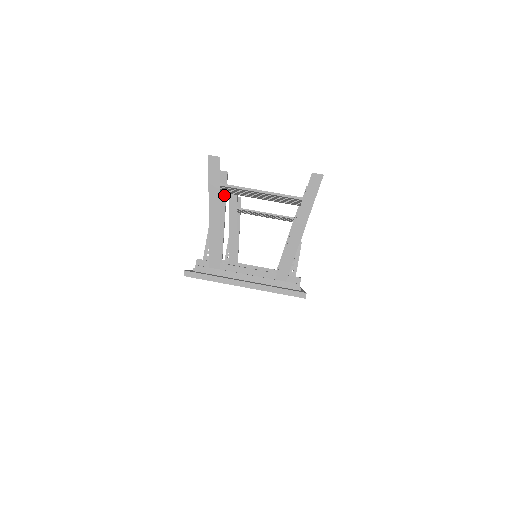
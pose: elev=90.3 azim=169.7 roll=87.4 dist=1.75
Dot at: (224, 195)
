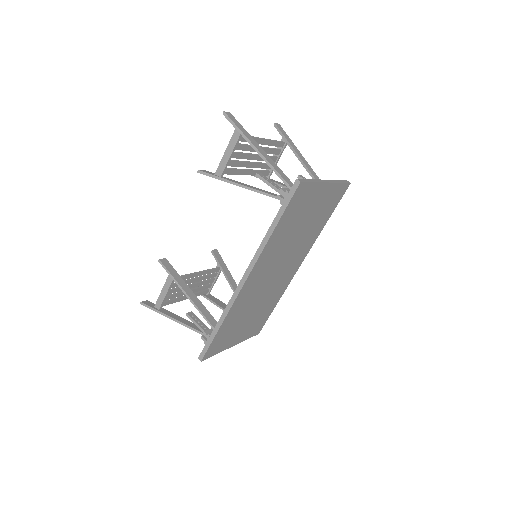
Dot at: (225, 177)
